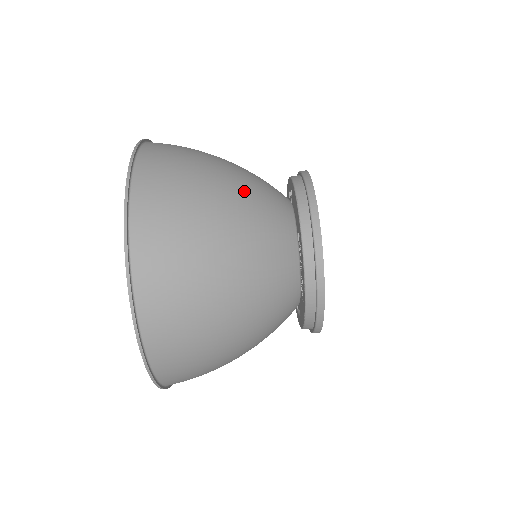
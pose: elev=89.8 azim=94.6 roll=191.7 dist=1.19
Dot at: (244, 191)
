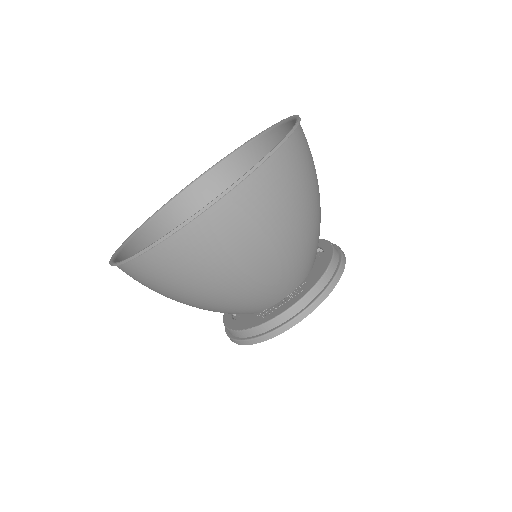
Dot at: (314, 229)
